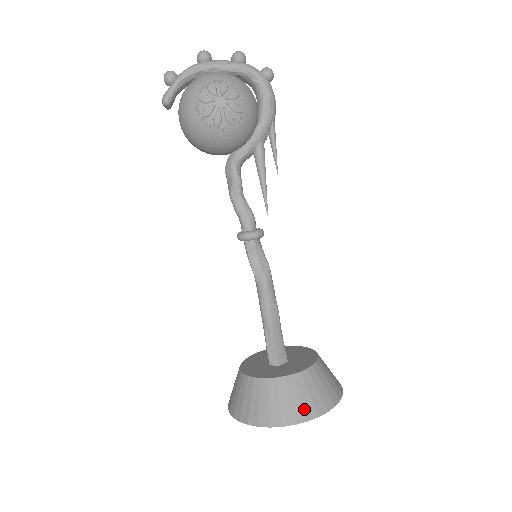
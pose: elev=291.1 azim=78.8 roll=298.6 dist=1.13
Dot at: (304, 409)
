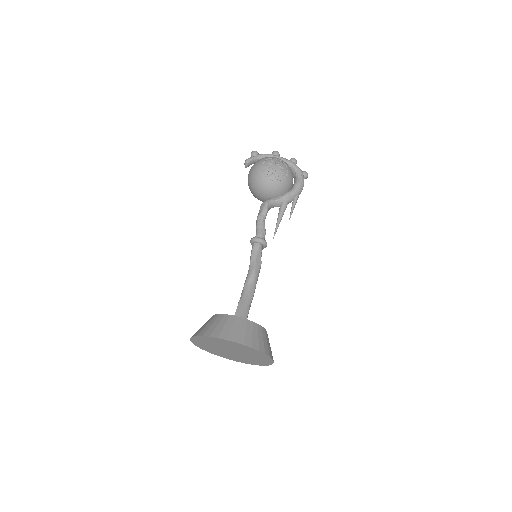
Dot at: (245, 338)
